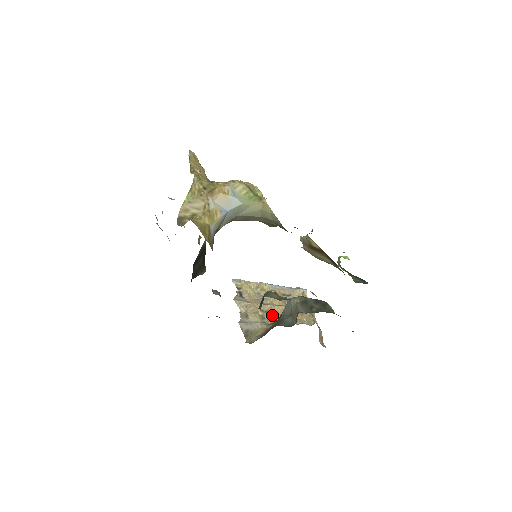
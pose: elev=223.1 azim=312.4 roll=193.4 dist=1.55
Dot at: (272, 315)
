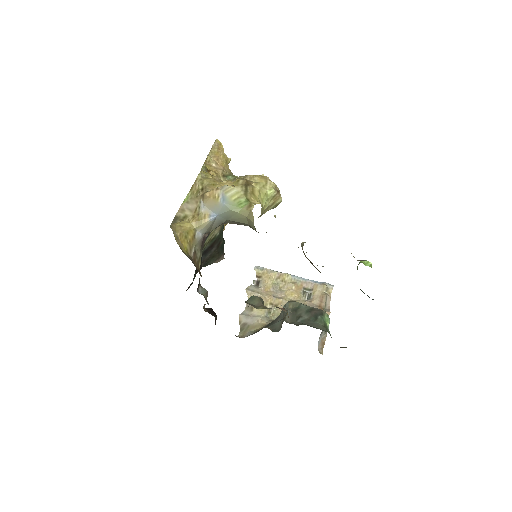
Dot at: (280, 310)
